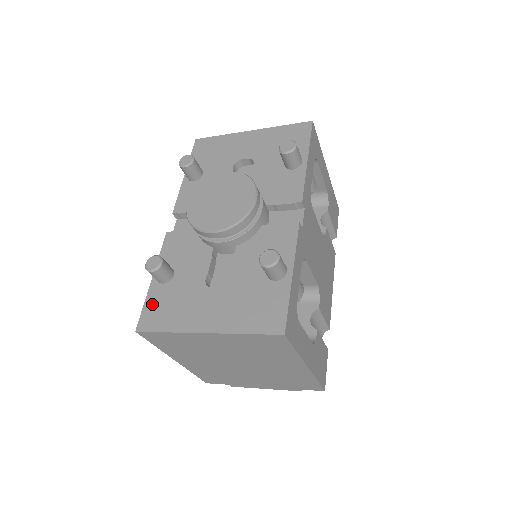
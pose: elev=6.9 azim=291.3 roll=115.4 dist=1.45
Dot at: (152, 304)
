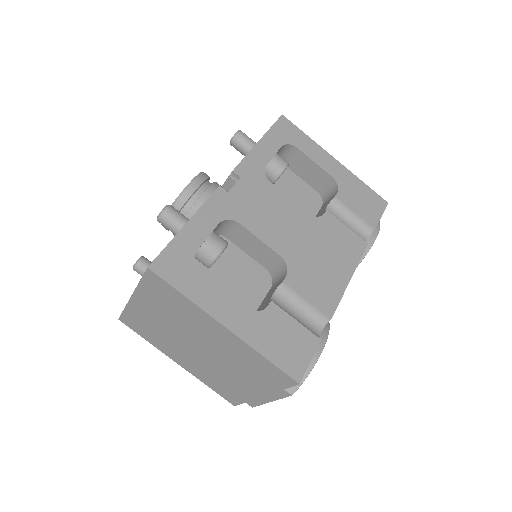
Dot at: occluded
